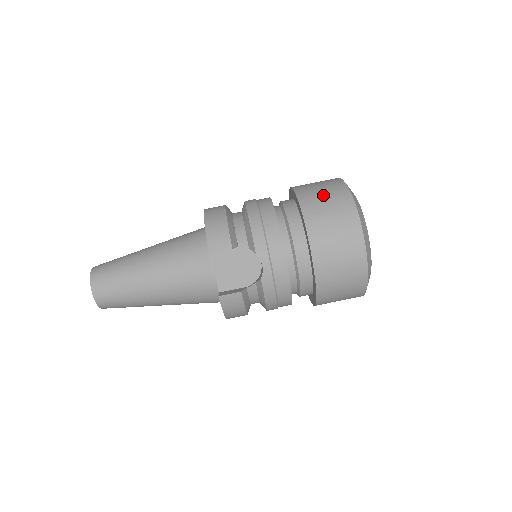
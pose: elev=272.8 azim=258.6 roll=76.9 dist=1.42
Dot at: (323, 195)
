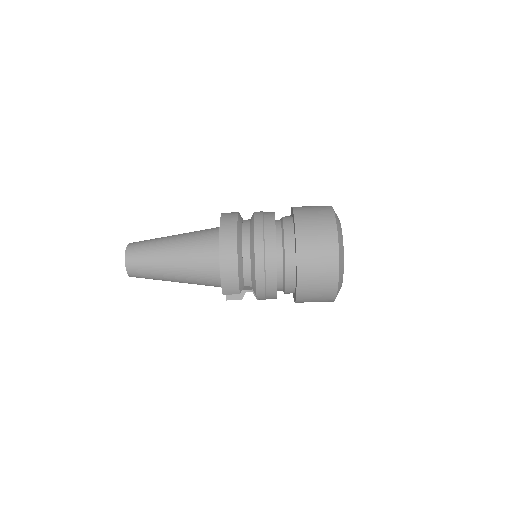
Dot at: (317, 272)
